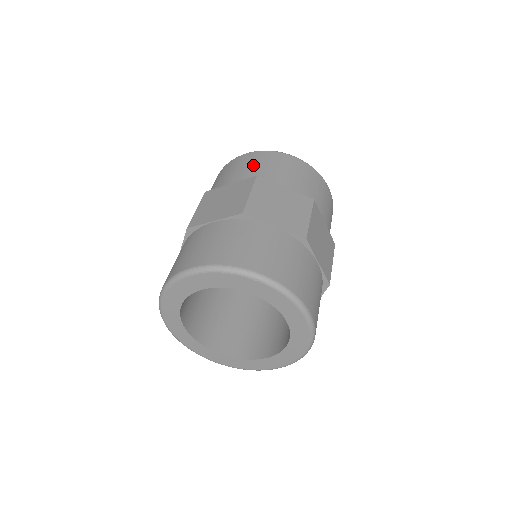
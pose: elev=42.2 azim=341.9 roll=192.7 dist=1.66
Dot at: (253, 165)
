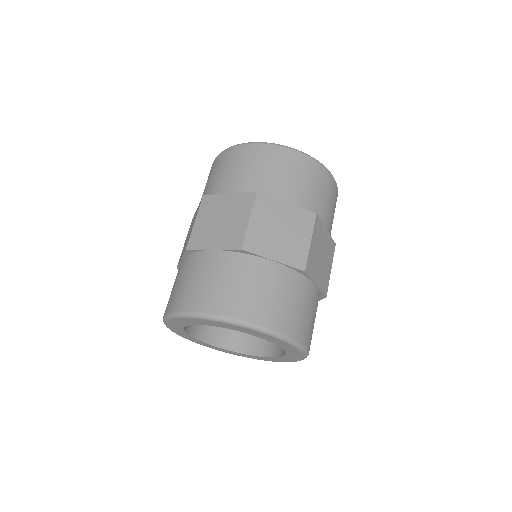
Dot at: (309, 183)
